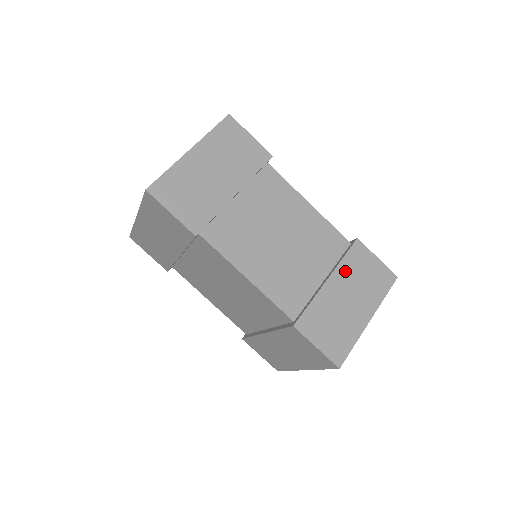
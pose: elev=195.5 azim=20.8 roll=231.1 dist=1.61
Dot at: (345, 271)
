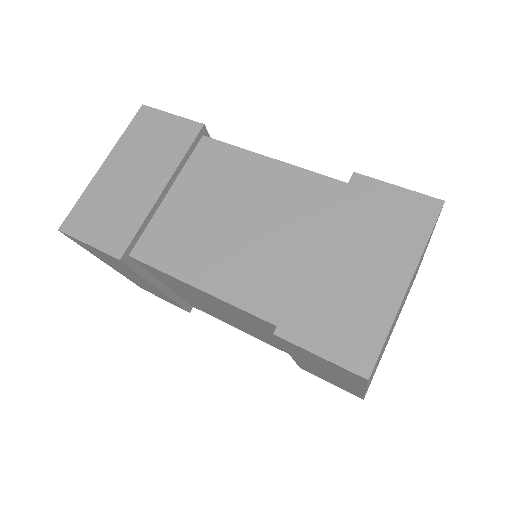
Dot at: (343, 226)
